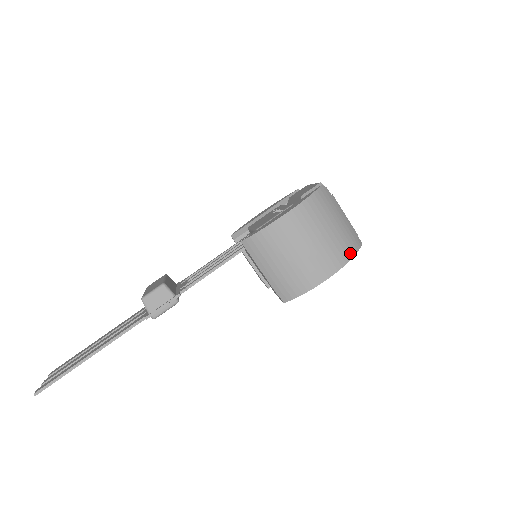
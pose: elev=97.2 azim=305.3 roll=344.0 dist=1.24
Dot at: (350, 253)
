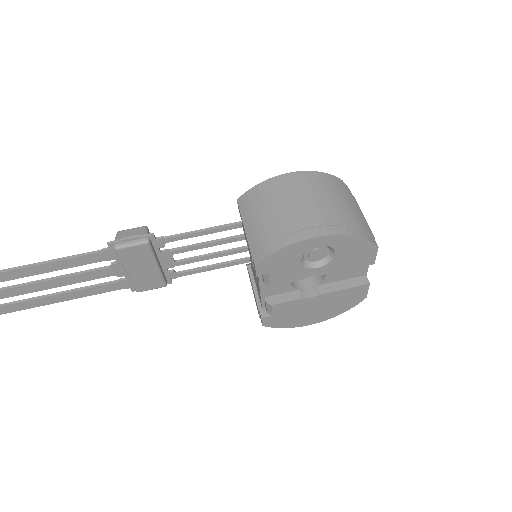
Dot at: (353, 232)
